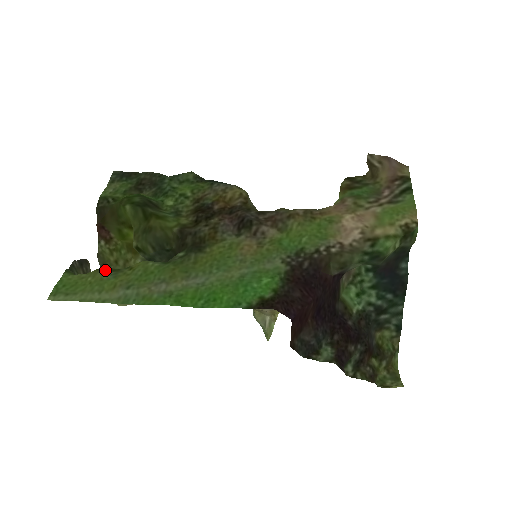
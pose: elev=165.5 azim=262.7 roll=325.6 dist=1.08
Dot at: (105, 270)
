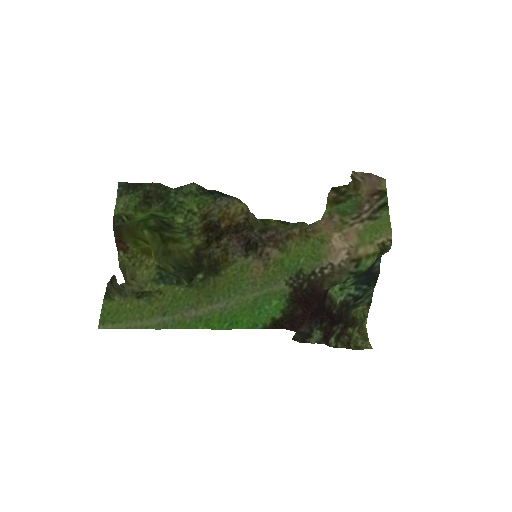
Dot at: (139, 296)
